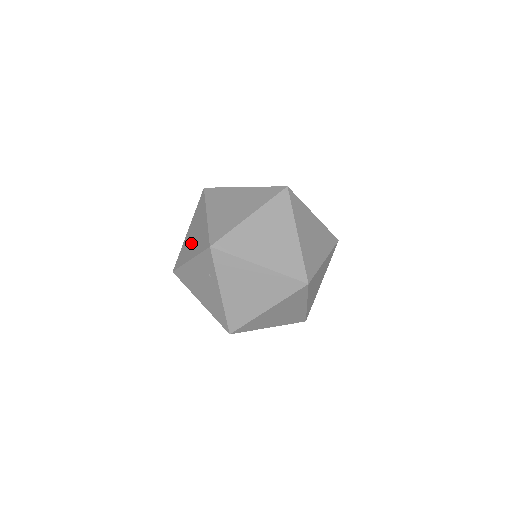
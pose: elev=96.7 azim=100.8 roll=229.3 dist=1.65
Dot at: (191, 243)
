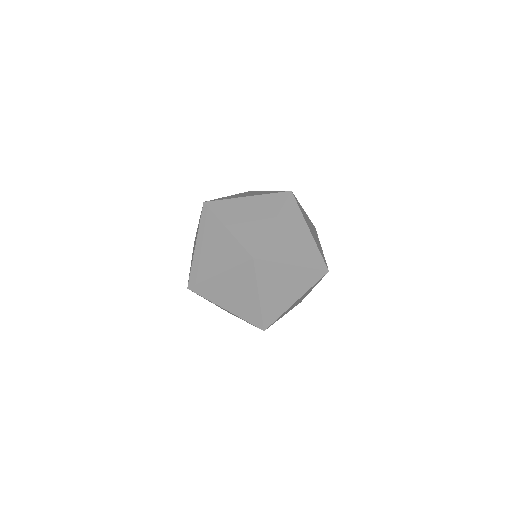
Dot at: occluded
